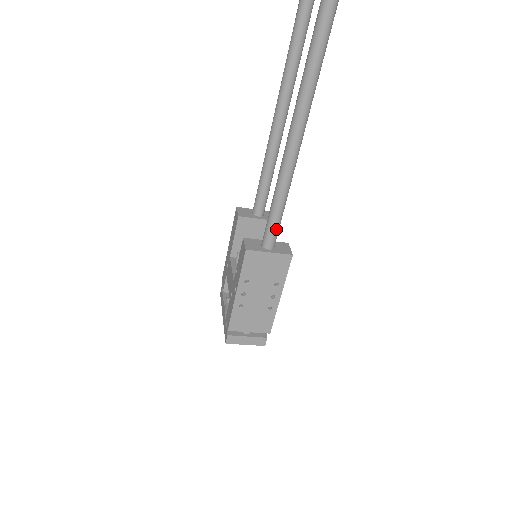
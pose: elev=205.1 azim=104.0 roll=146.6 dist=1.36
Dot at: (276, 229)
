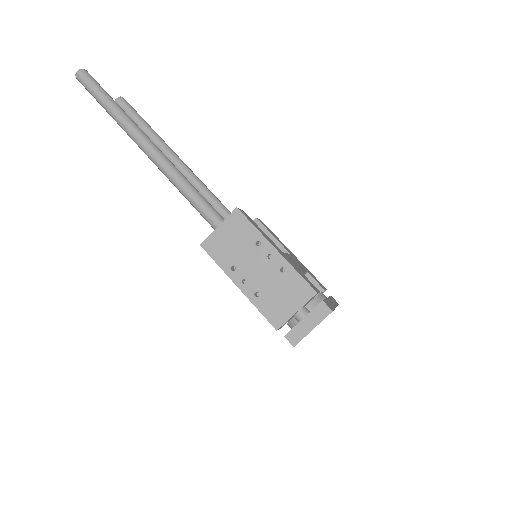
Dot at: (205, 207)
